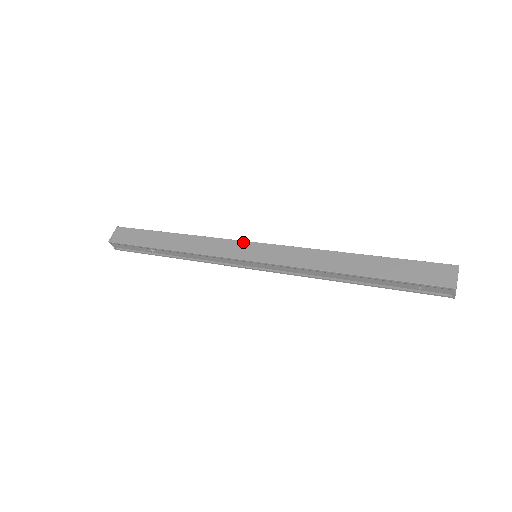
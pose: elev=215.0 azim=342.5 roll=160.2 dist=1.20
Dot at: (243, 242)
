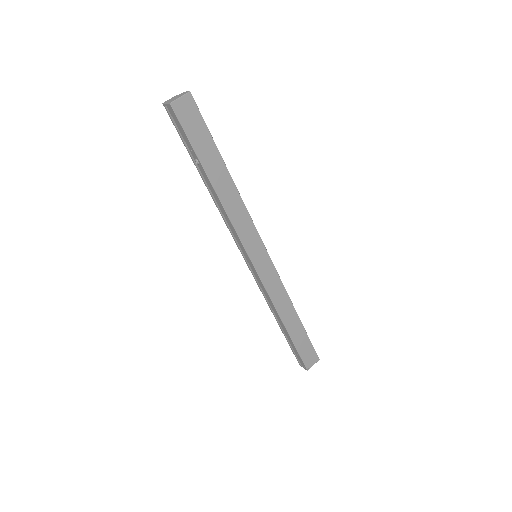
Dot at: (261, 242)
